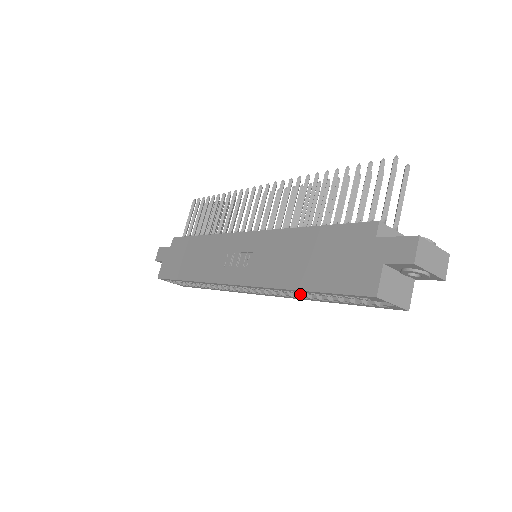
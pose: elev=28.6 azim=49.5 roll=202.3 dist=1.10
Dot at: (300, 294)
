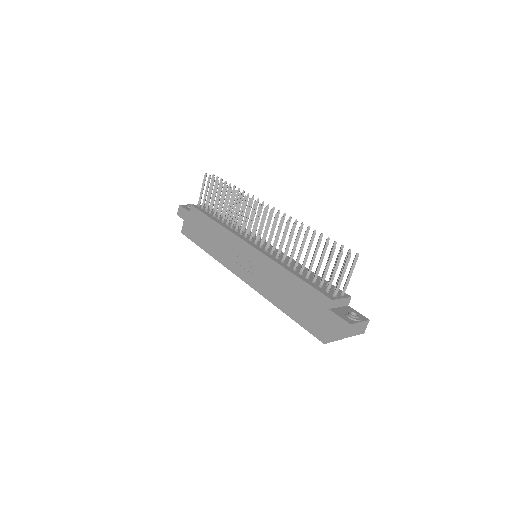
Dot at: occluded
